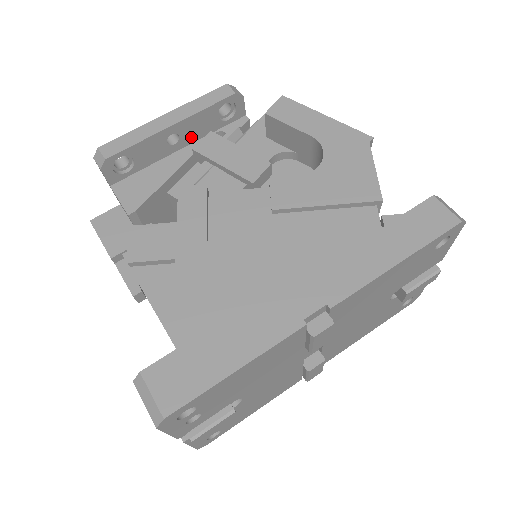
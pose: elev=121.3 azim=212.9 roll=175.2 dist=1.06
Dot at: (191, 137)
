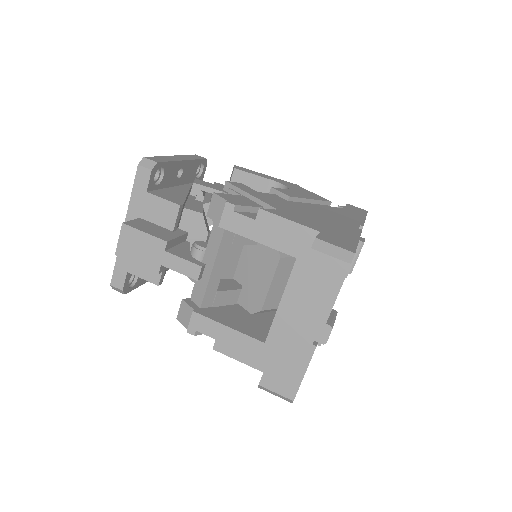
Dot at: (184, 179)
